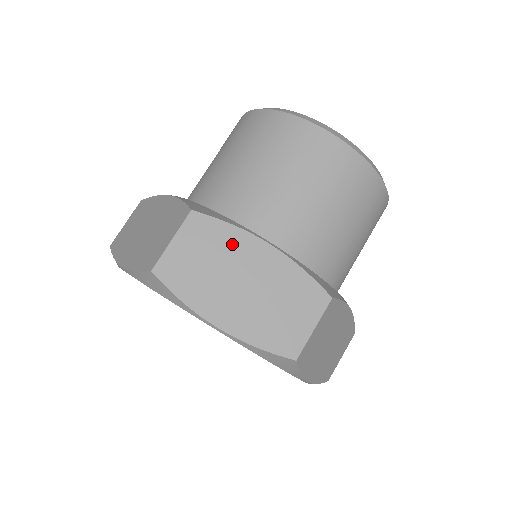
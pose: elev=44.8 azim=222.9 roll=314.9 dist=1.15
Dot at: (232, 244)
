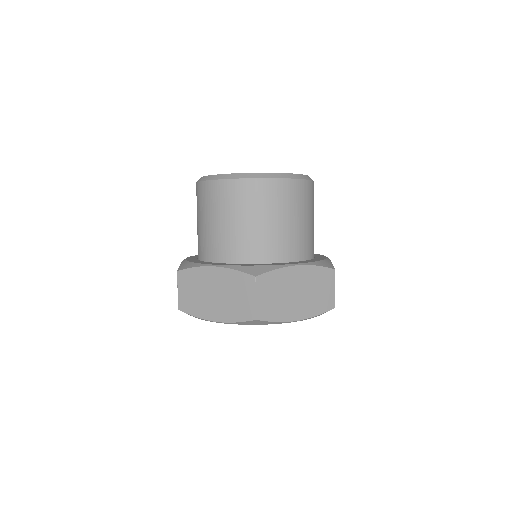
Dot at: (200, 277)
